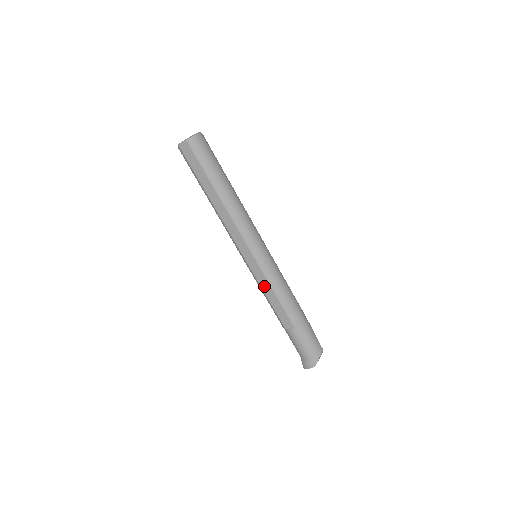
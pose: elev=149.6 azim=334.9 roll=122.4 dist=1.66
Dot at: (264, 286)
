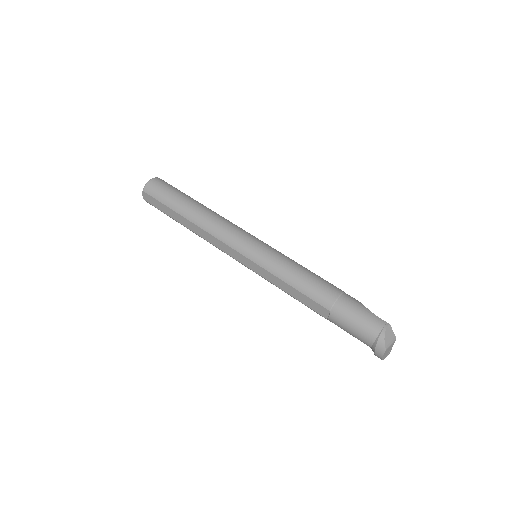
Dot at: (275, 282)
